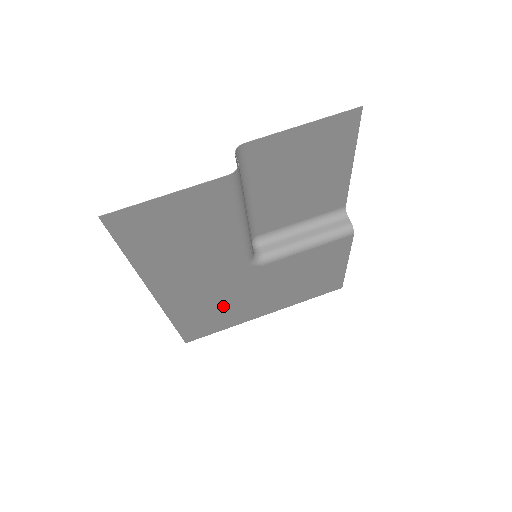
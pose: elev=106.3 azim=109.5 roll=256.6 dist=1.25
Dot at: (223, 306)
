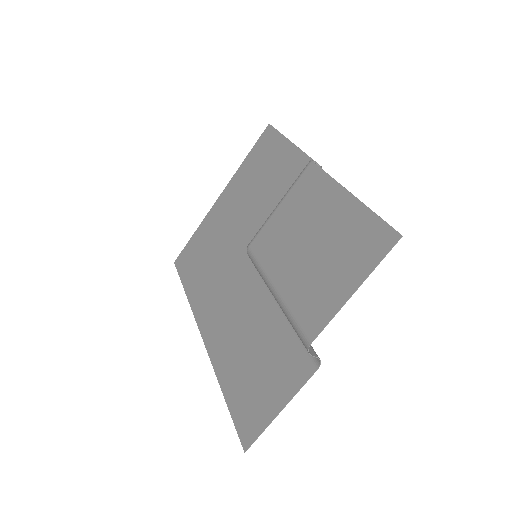
Dot at: (213, 255)
